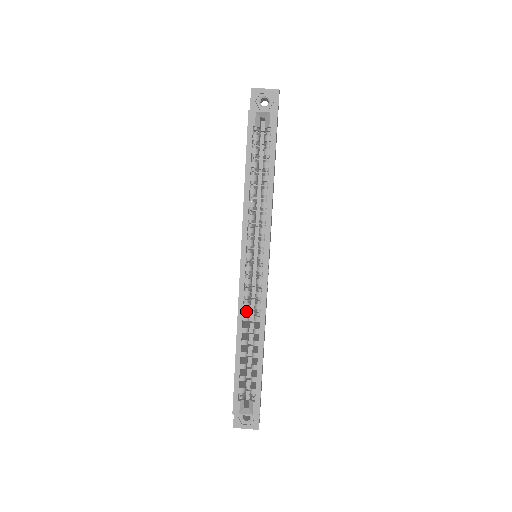
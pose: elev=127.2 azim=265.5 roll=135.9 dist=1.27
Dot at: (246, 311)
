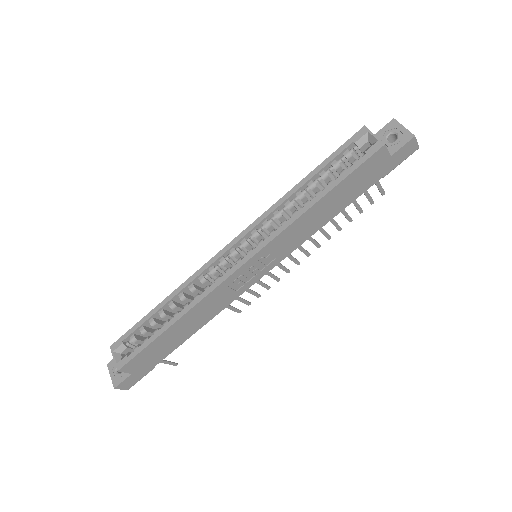
Dot at: occluded
